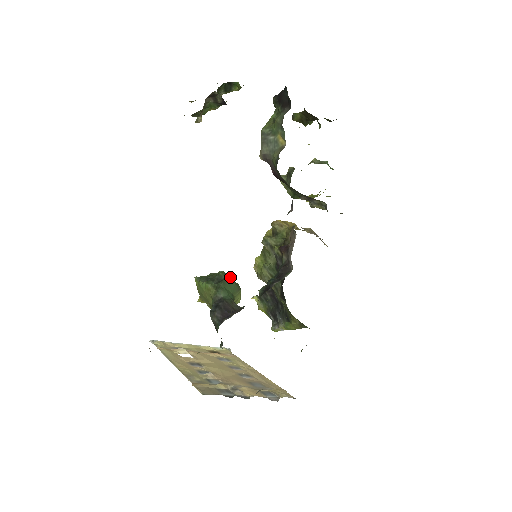
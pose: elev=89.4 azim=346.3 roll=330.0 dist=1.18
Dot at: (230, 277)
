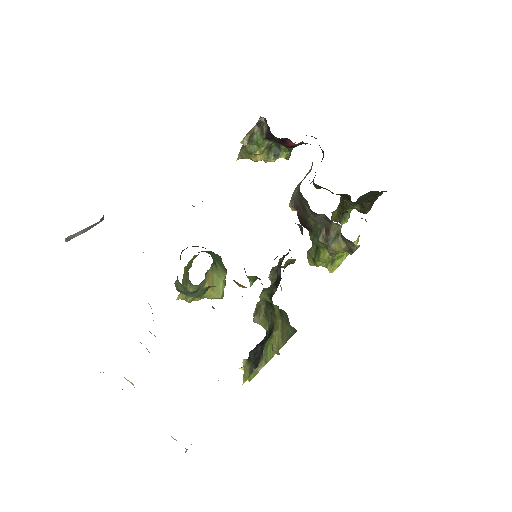
Dot at: (221, 258)
